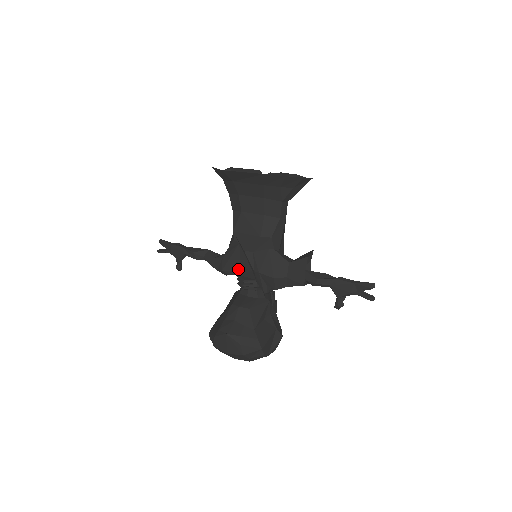
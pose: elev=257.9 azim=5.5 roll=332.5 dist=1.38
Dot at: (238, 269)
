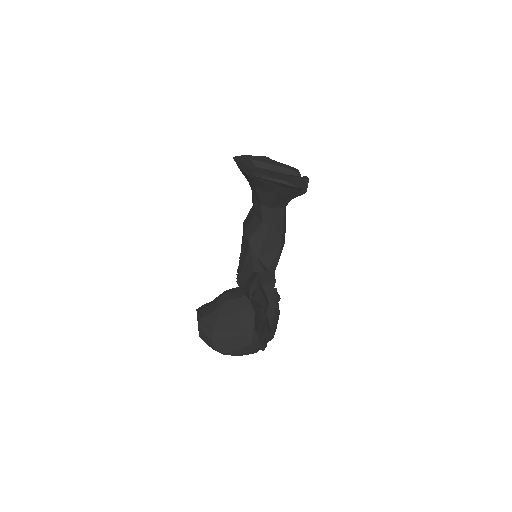
Dot at: occluded
